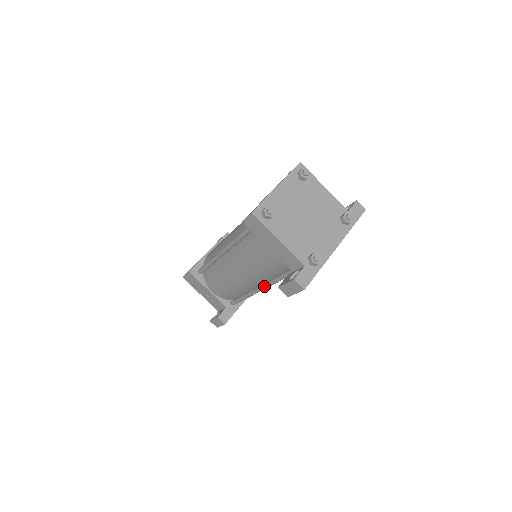
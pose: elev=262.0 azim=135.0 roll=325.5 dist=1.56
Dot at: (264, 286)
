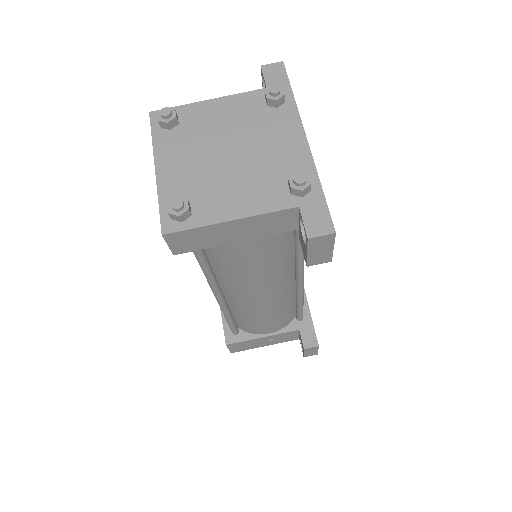
Dot at: (299, 275)
